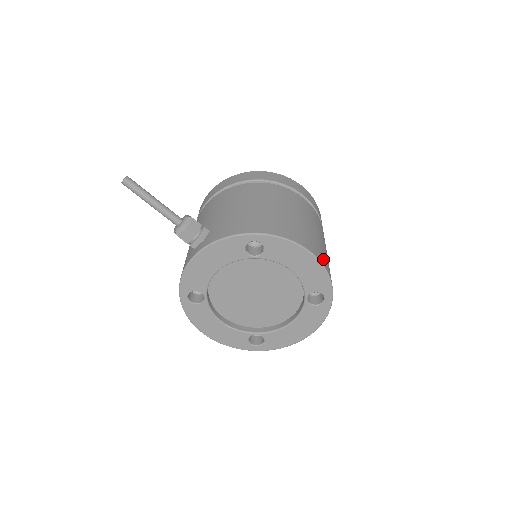
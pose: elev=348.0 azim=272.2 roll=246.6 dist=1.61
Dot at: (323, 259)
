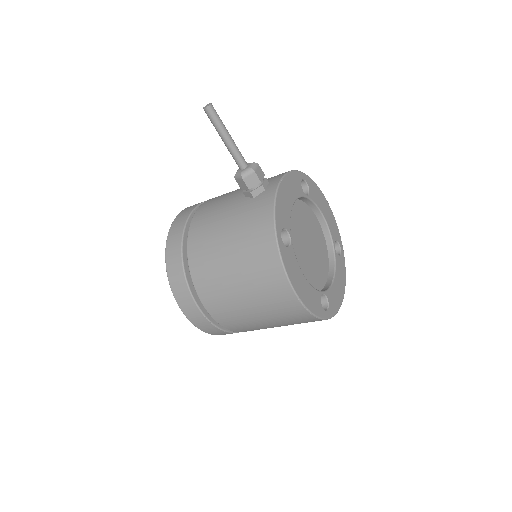
Dot at: occluded
